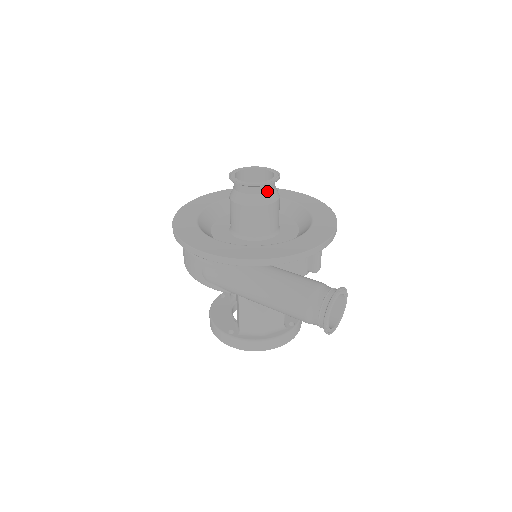
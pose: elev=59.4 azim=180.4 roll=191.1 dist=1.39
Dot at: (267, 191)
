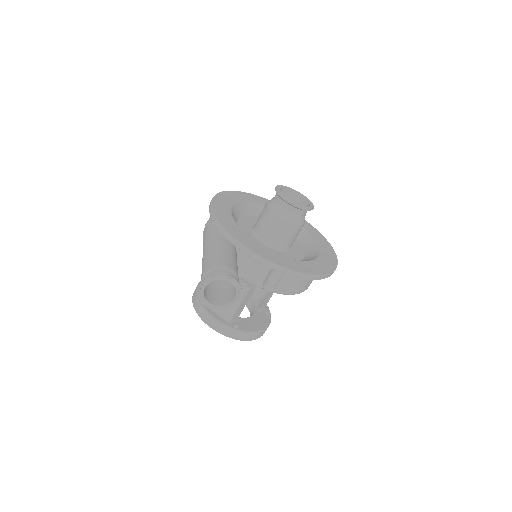
Dot at: (288, 210)
